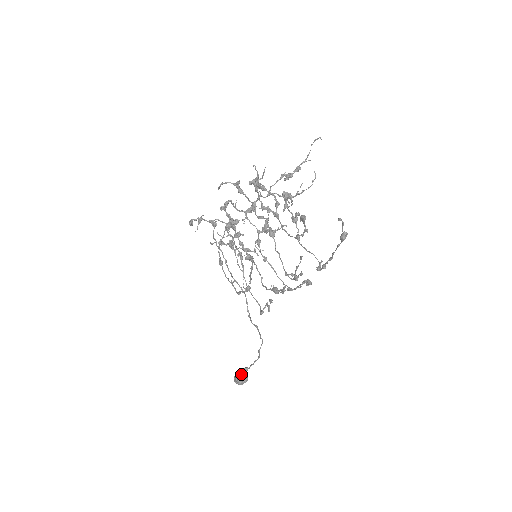
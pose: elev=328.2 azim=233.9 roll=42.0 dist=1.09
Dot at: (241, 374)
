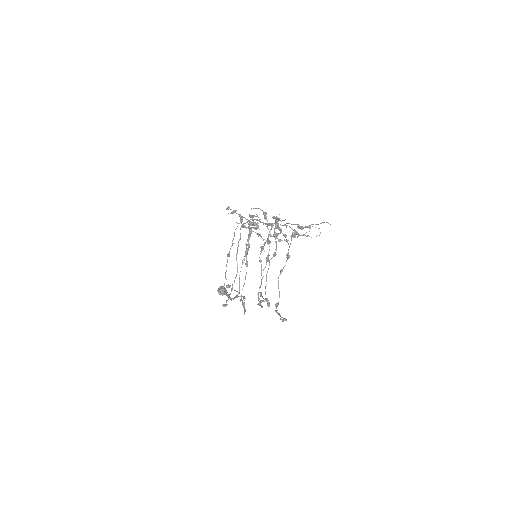
Dot at: (223, 290)
